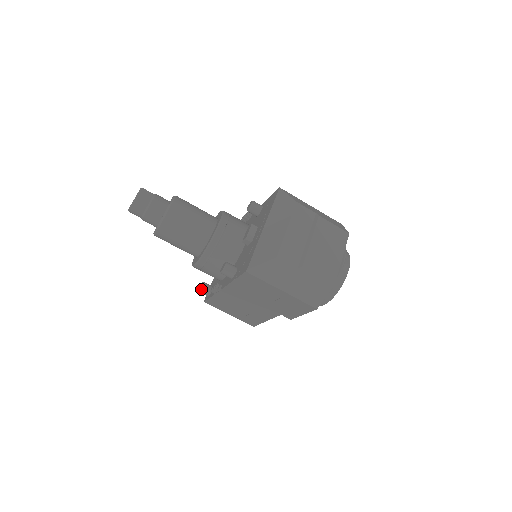
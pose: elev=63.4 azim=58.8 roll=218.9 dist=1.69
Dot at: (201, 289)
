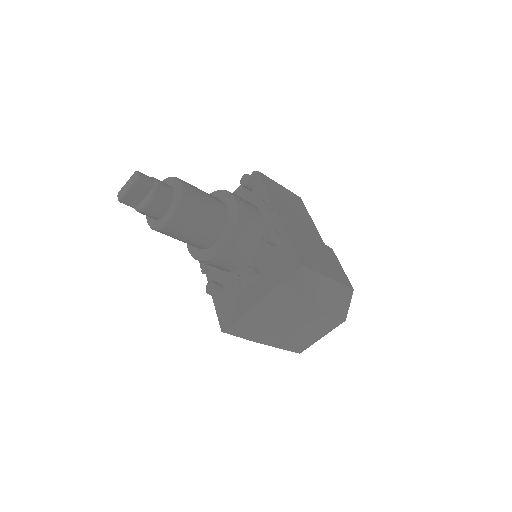
Dot at: occluded
